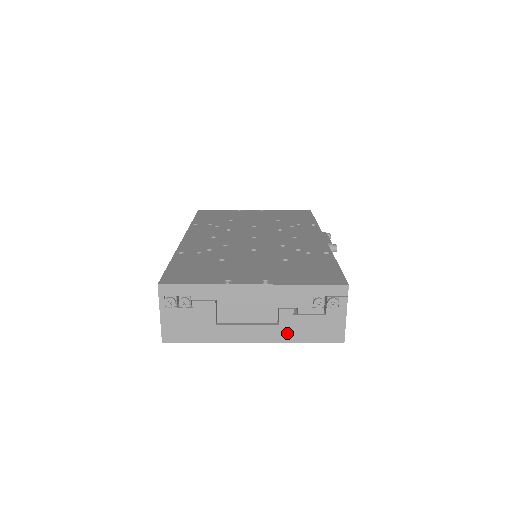
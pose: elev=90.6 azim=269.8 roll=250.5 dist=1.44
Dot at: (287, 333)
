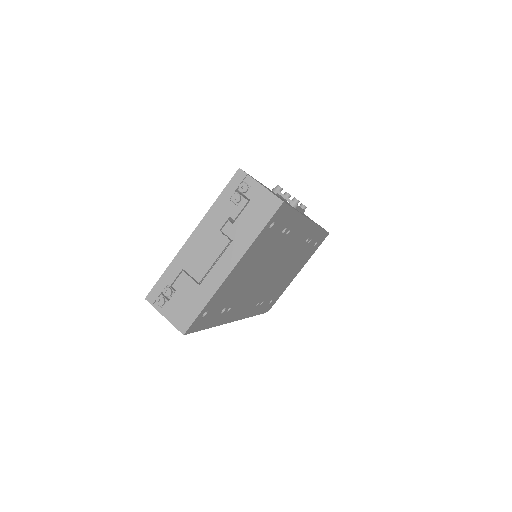
Dot at: (243, 239)
